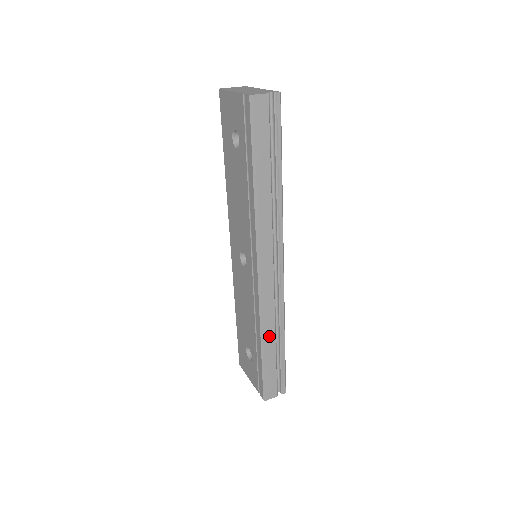
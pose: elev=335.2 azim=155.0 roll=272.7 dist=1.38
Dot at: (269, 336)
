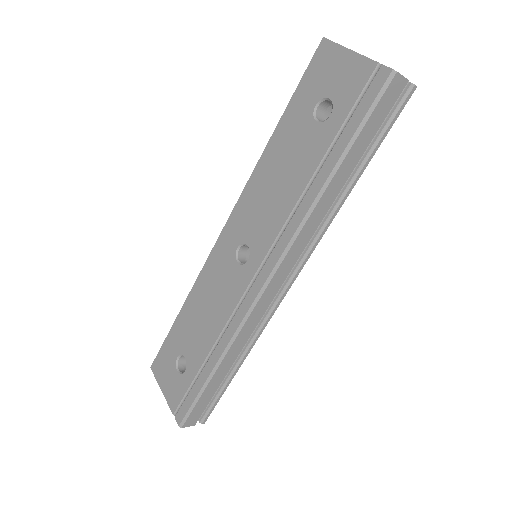
Dot at: (230, 357)
